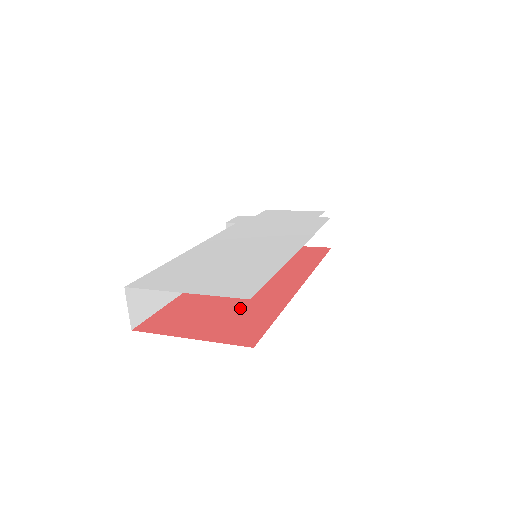
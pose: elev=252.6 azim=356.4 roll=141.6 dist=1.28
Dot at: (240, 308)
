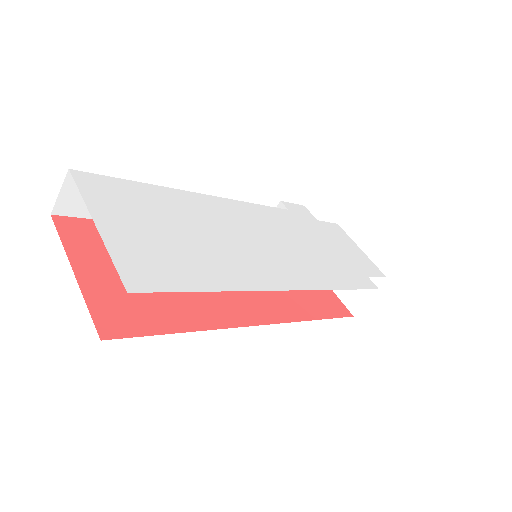
Dot at: occluded
